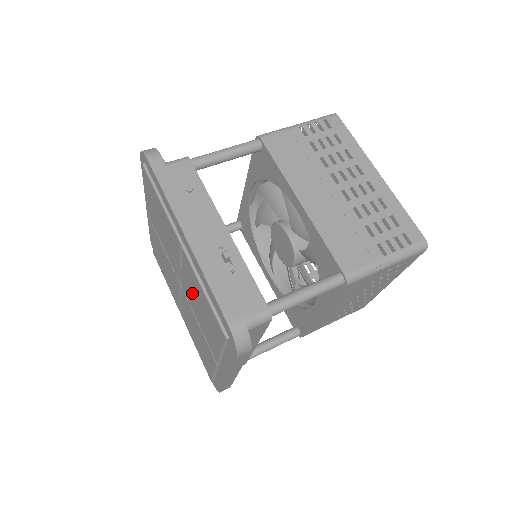
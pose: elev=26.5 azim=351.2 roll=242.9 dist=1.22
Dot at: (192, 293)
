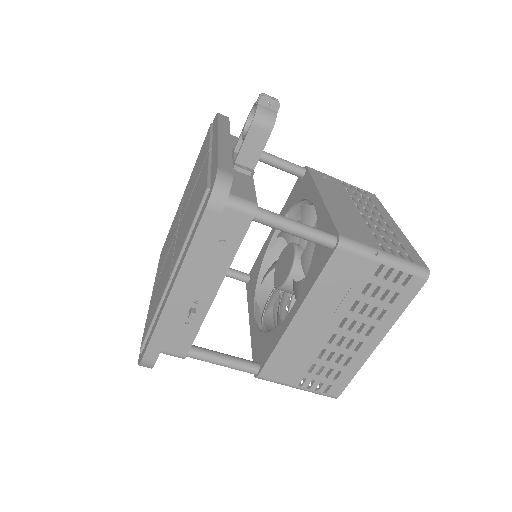
Dot at: (165, 272)
